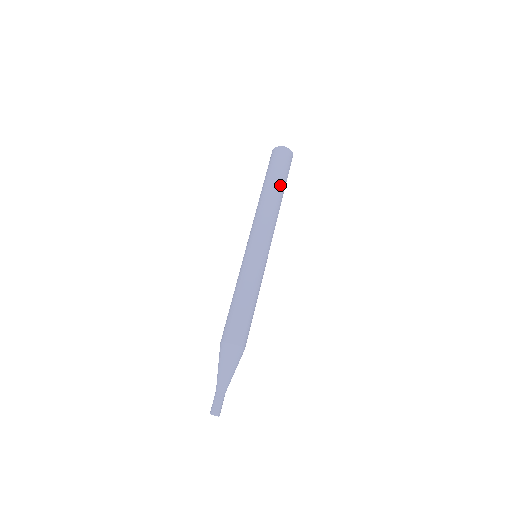
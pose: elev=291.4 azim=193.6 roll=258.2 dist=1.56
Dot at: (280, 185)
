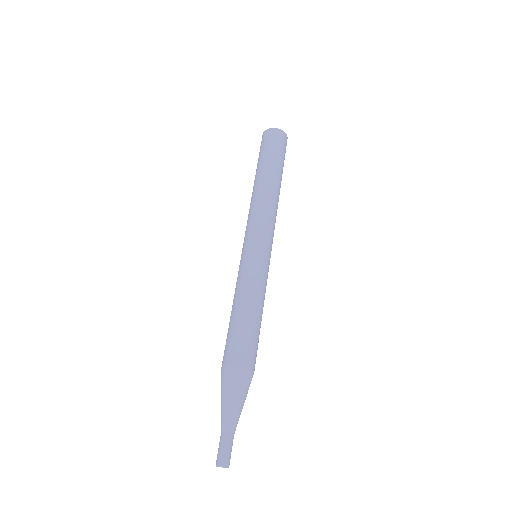
Dot at: (276, 170)
